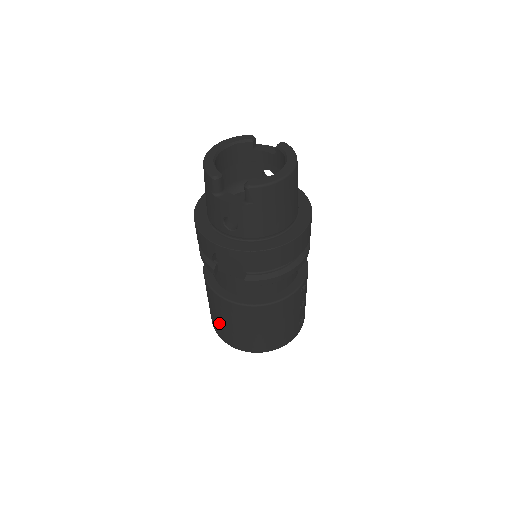
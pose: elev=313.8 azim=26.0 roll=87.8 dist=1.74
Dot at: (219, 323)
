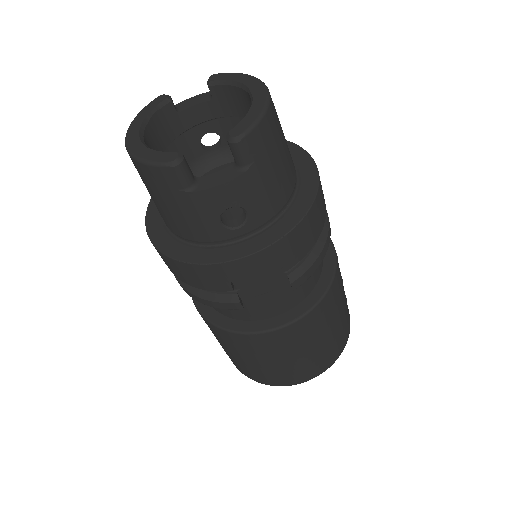
Dot at: (269, 369)
